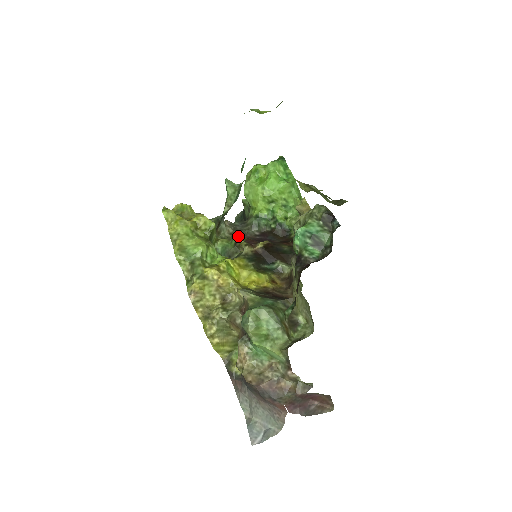
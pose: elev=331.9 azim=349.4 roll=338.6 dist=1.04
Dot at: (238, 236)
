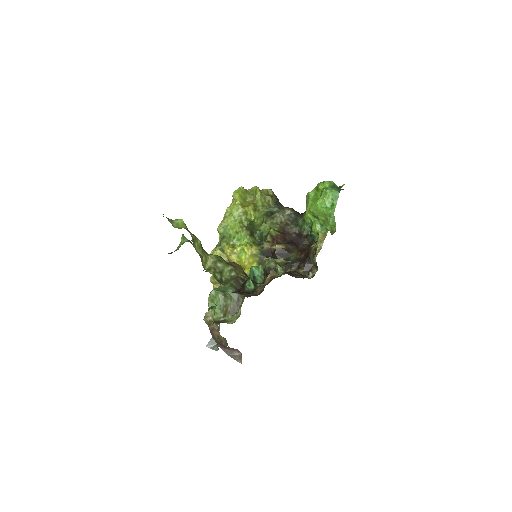
Dot at: (283, 227)
